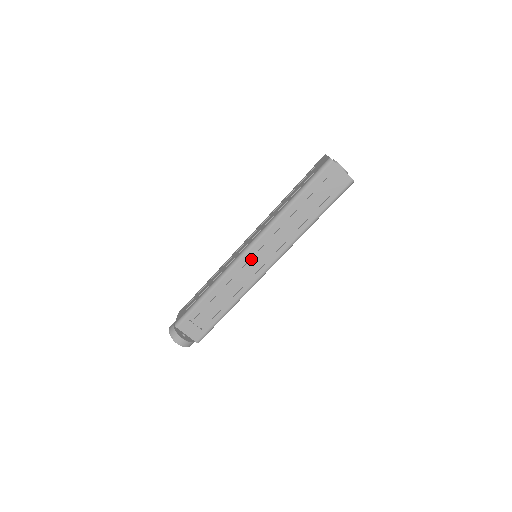
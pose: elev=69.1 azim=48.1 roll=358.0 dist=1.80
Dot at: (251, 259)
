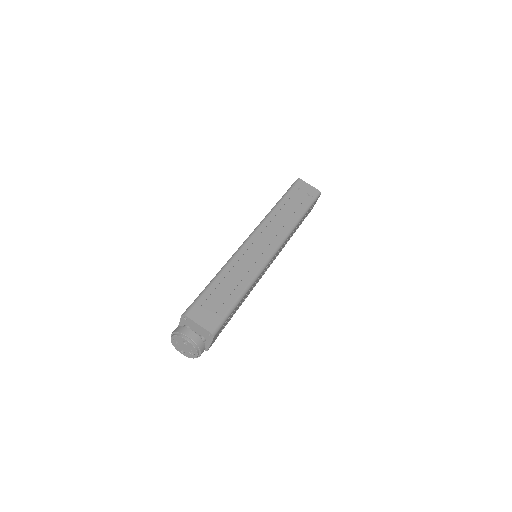
Dot at: (255, 244)
